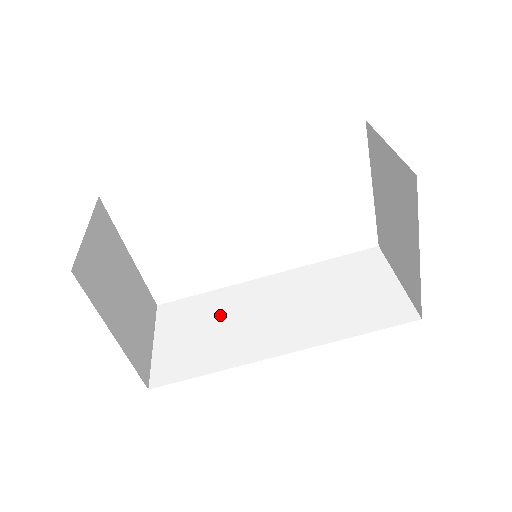
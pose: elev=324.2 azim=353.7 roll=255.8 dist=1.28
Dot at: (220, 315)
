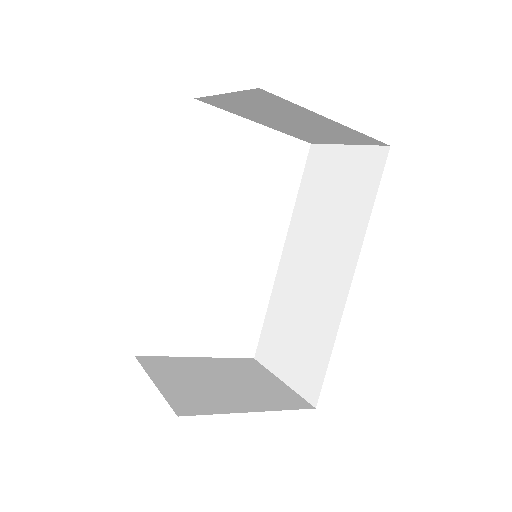
Dot at: (291, 312)
